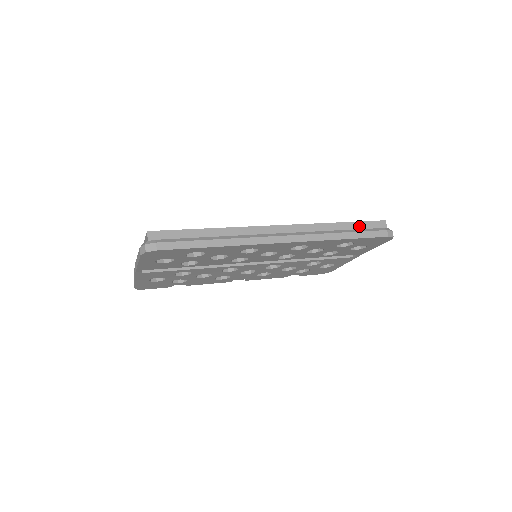
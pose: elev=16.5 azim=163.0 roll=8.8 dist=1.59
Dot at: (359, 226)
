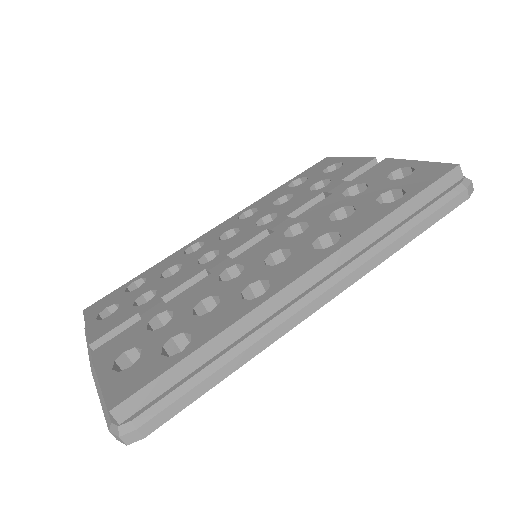
Dot at: (424, 198)
